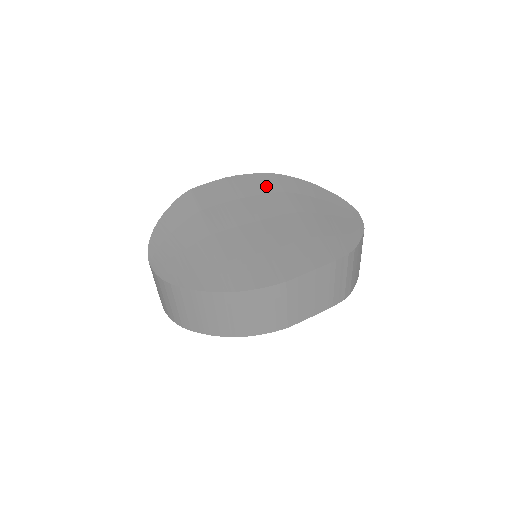
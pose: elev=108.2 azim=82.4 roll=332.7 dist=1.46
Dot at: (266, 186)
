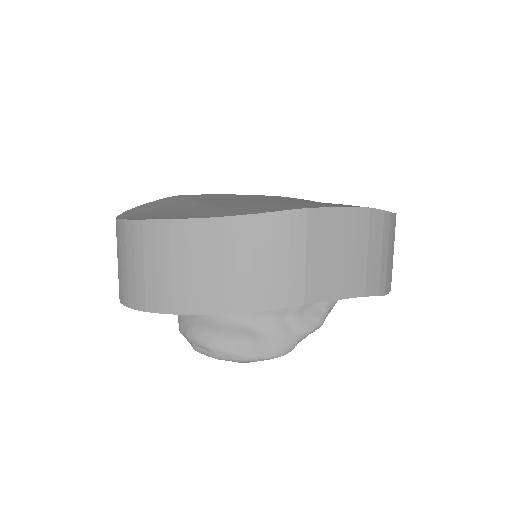
Dot at: (270, 197)
